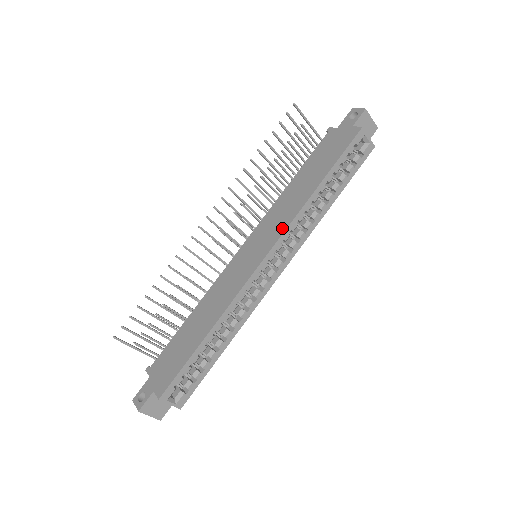
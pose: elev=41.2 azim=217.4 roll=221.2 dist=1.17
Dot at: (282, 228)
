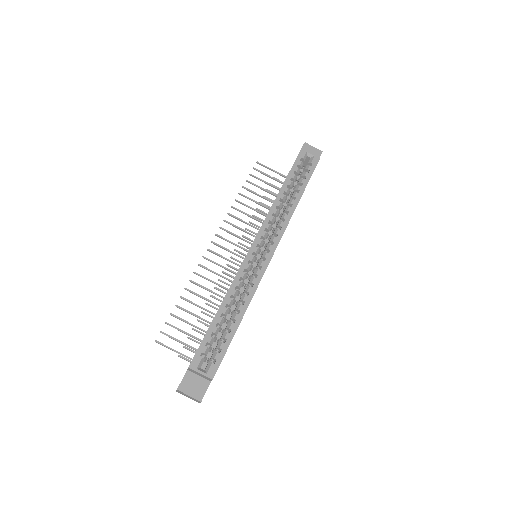
Dot at: (263, 222)
